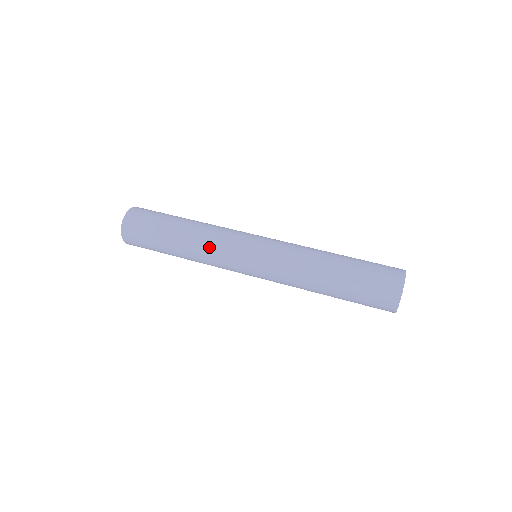
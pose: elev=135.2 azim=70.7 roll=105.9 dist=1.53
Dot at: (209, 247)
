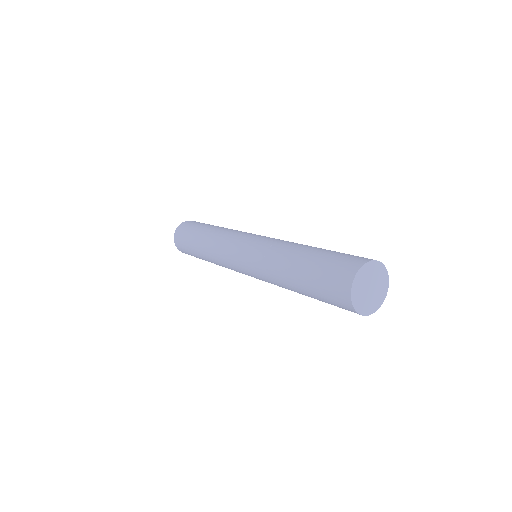
Dot at: (218, 240)
